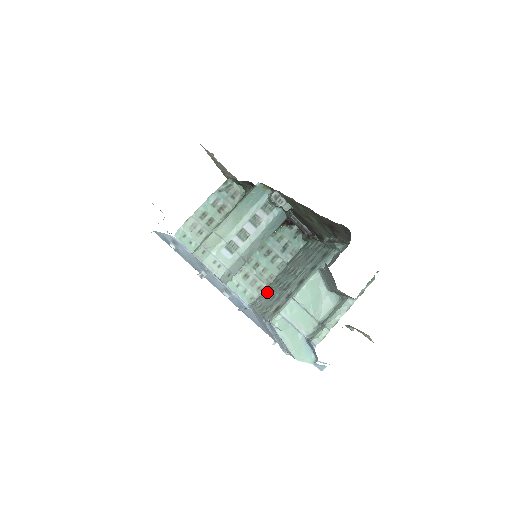
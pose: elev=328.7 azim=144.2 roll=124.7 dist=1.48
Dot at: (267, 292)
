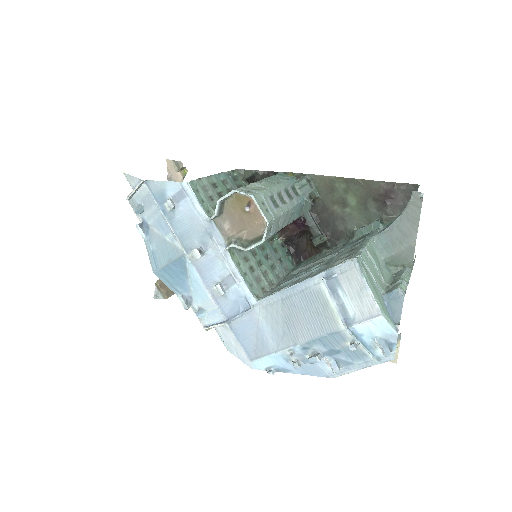
Dot at: (281, 287)
